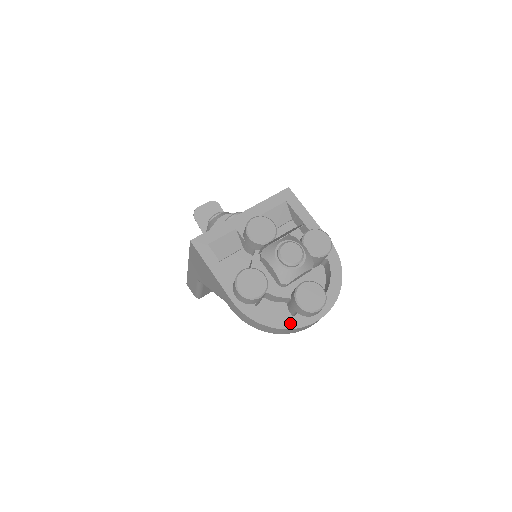
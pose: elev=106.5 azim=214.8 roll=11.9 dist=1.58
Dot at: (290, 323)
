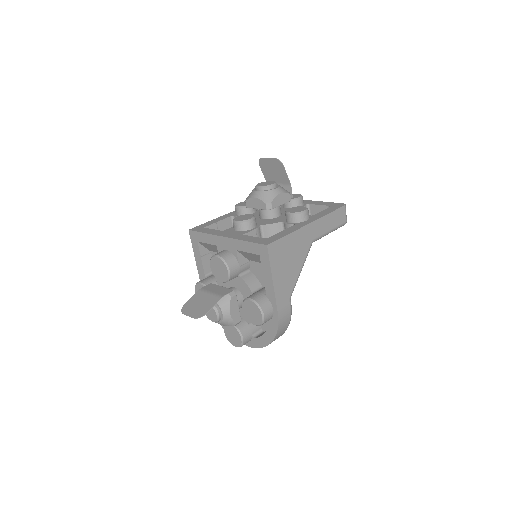
Dot at: occluded
